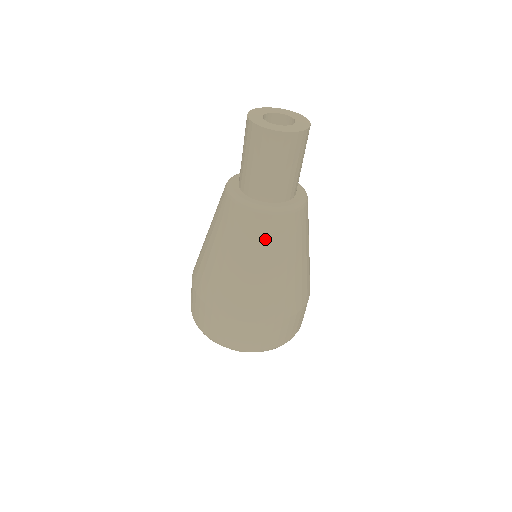
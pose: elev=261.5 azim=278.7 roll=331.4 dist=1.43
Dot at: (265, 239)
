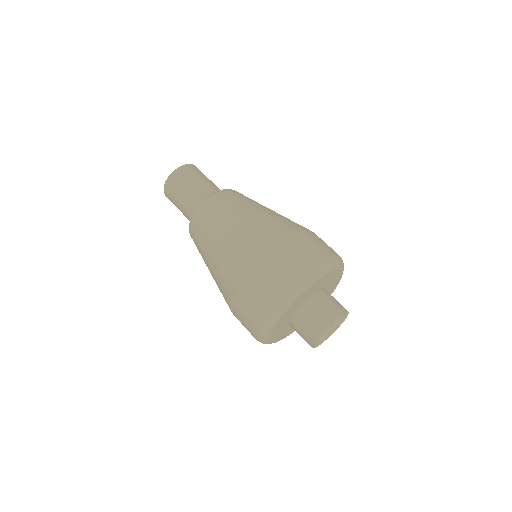
Dot at: (213, 215)
